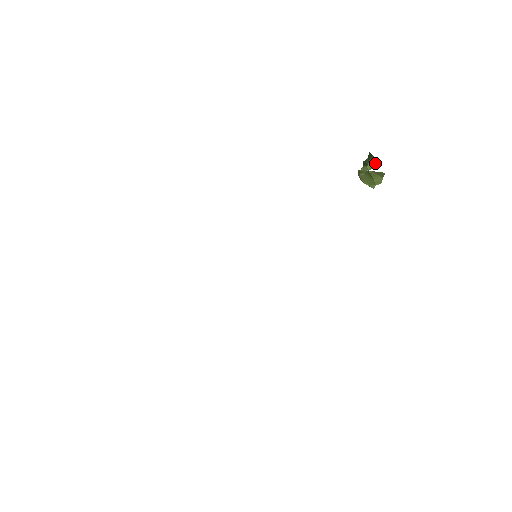
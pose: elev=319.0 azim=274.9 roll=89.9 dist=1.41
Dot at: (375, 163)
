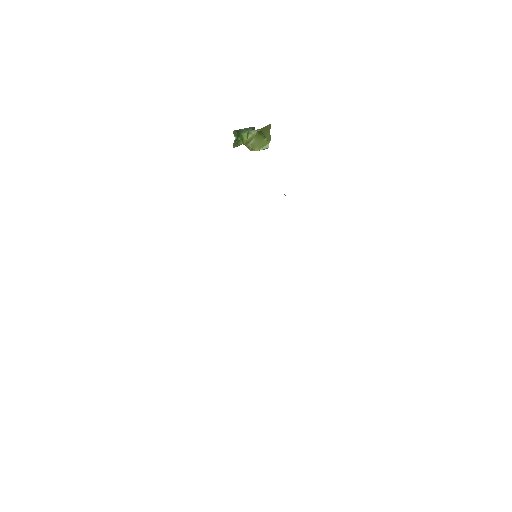
Dot at: occluded
